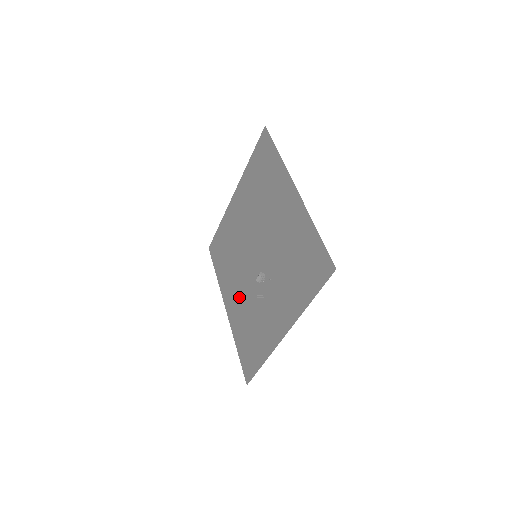
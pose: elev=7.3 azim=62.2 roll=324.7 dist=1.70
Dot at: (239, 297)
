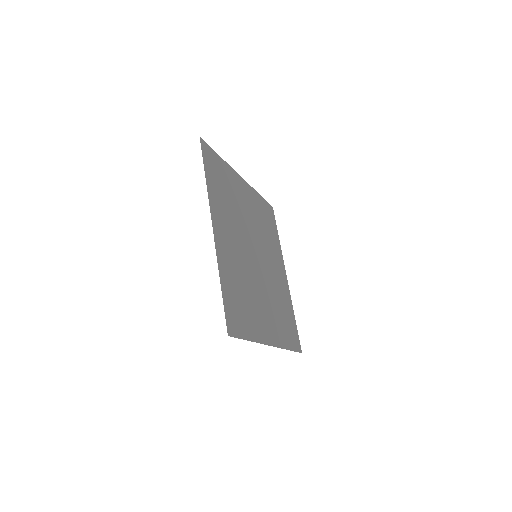
Dot at: (277, 277)
